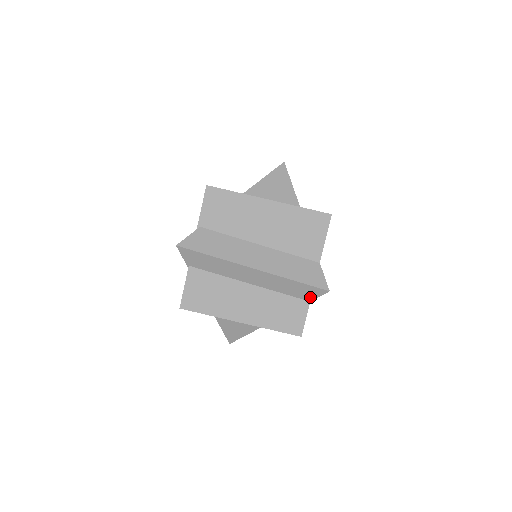
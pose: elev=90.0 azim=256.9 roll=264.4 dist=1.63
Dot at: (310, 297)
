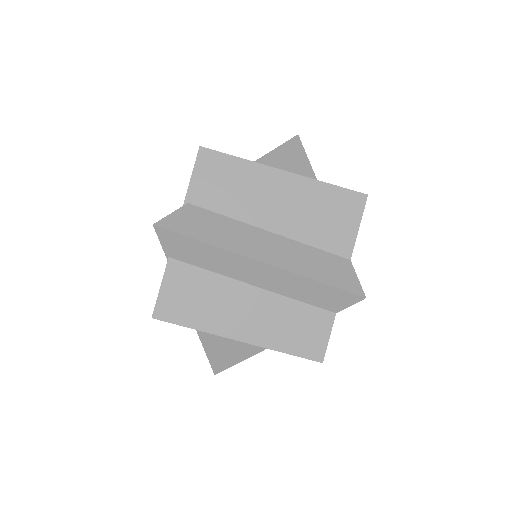
Dot at: (337, 307)
